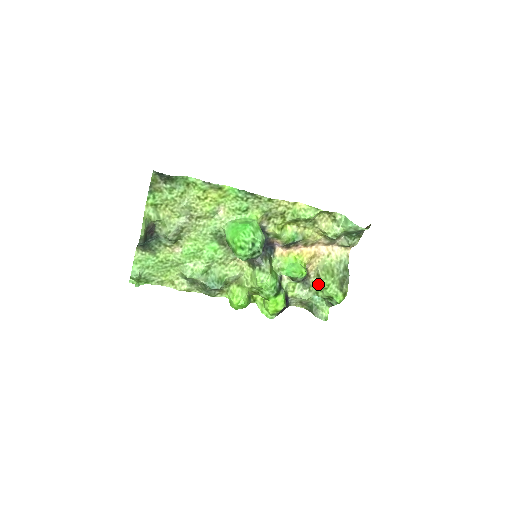
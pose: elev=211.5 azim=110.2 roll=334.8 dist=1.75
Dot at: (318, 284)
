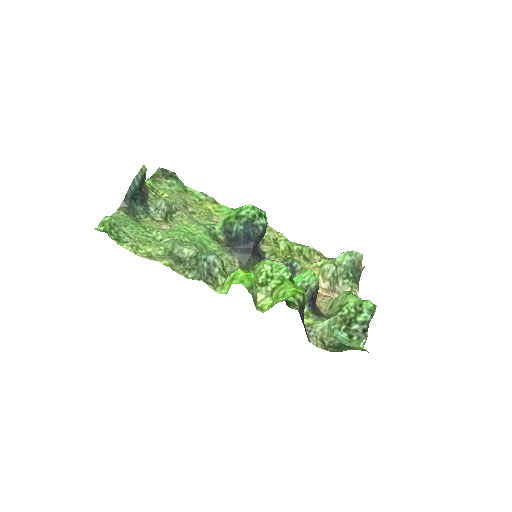
Dot at: (336, 308)
